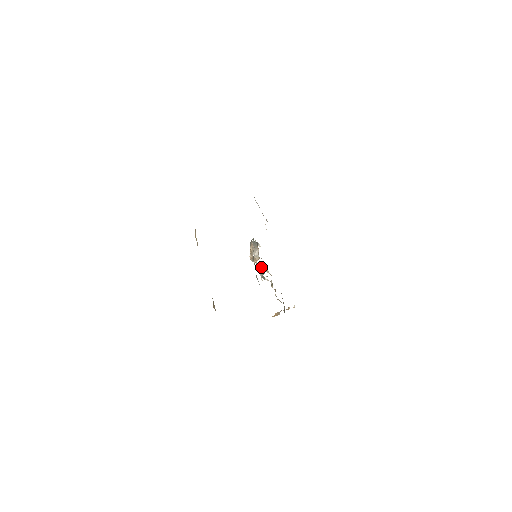
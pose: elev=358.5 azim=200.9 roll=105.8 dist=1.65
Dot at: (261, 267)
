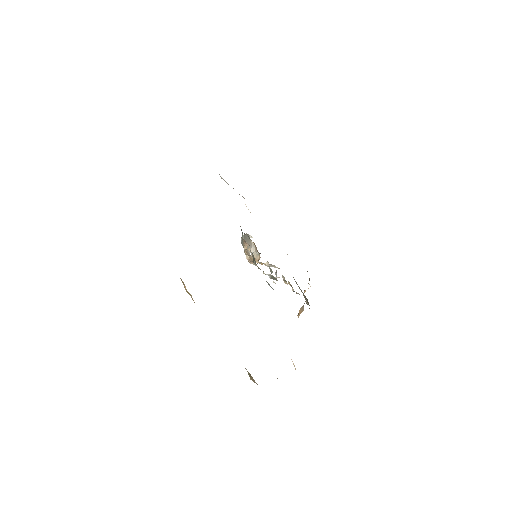
Dot at: (264, 264)
